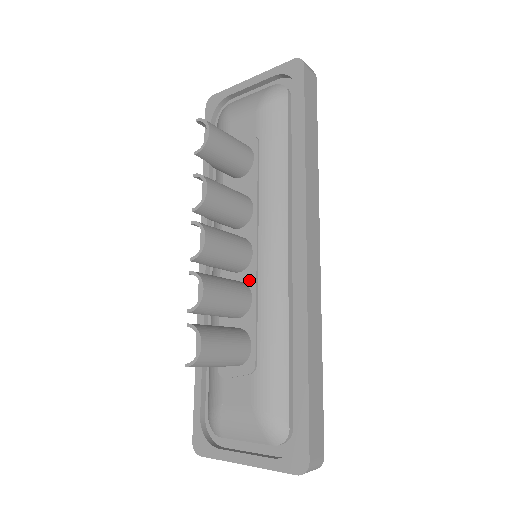
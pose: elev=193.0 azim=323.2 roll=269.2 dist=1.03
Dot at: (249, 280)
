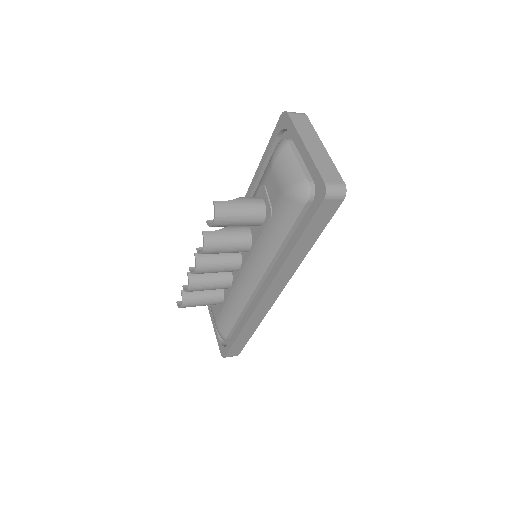
Dot at: (234, 277)
